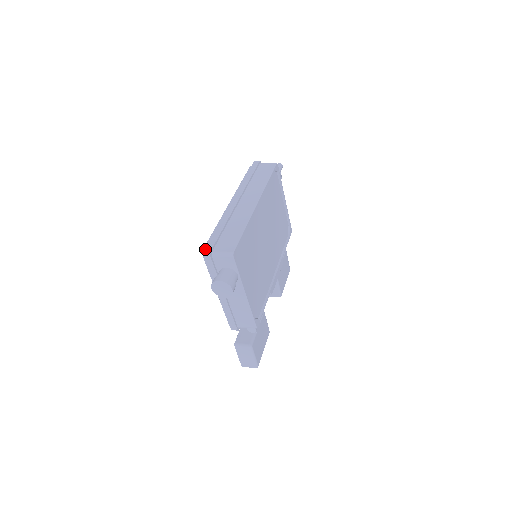
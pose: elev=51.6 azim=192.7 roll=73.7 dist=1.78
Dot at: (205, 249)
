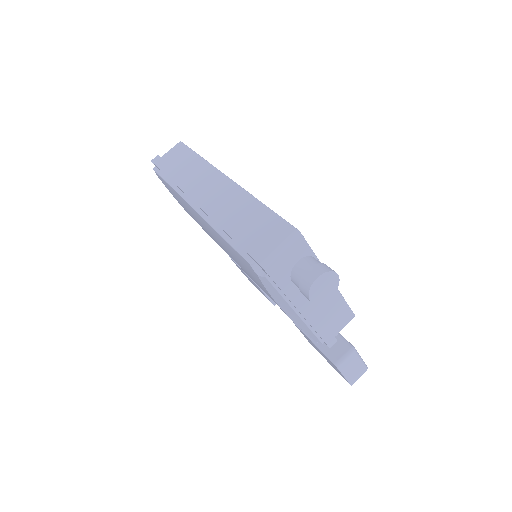
Dot at: (257, 260)
